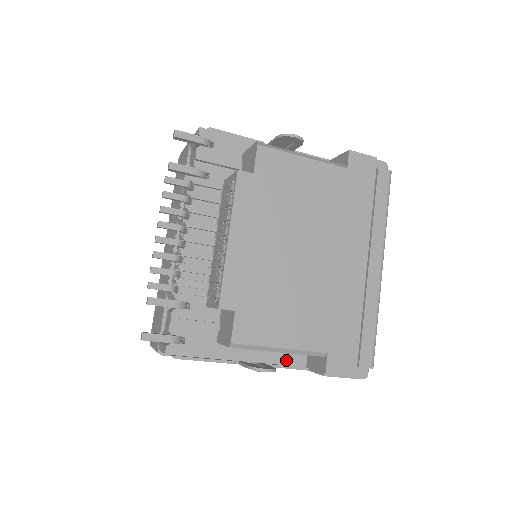
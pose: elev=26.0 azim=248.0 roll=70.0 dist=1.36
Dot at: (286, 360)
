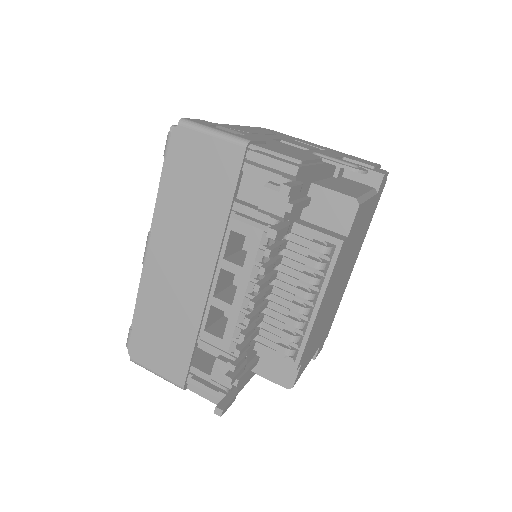
Dot at: occluded
